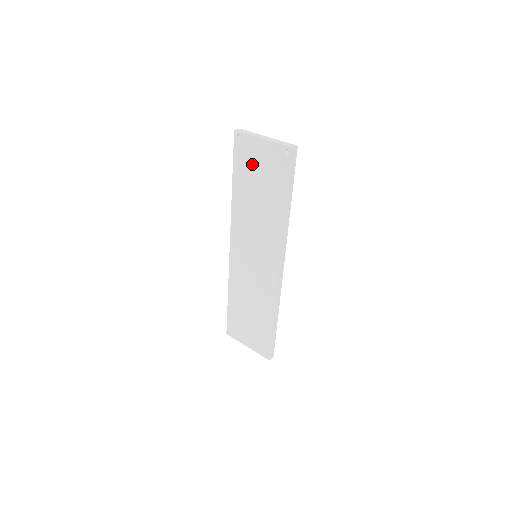
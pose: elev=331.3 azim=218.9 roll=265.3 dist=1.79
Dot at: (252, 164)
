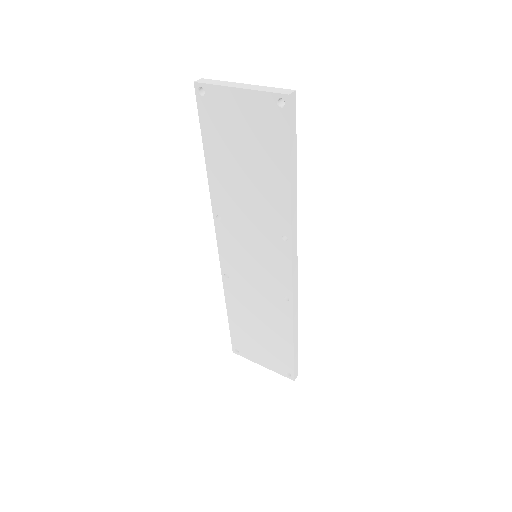
Dot at: (229, 130)
